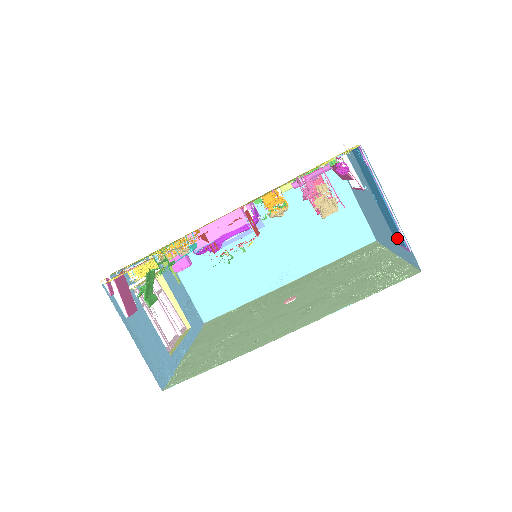
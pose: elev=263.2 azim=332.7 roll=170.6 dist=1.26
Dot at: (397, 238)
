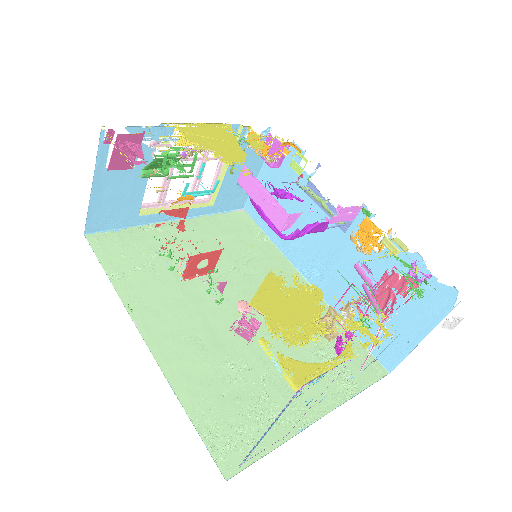
Dot at: occluded
